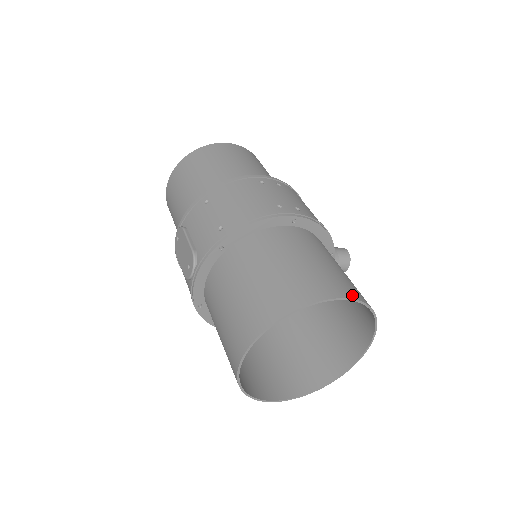
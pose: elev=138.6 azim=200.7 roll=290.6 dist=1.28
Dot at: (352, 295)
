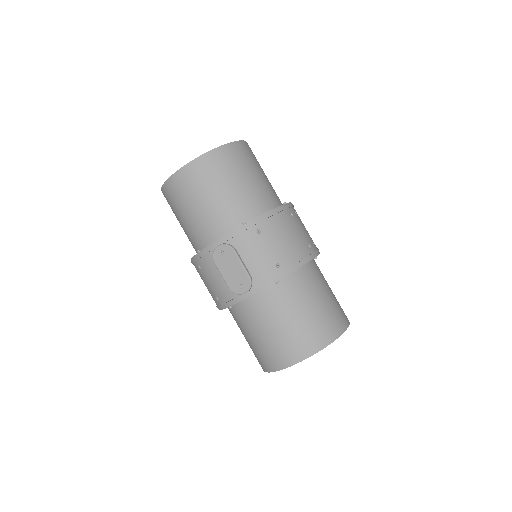
Dot at: occluded
